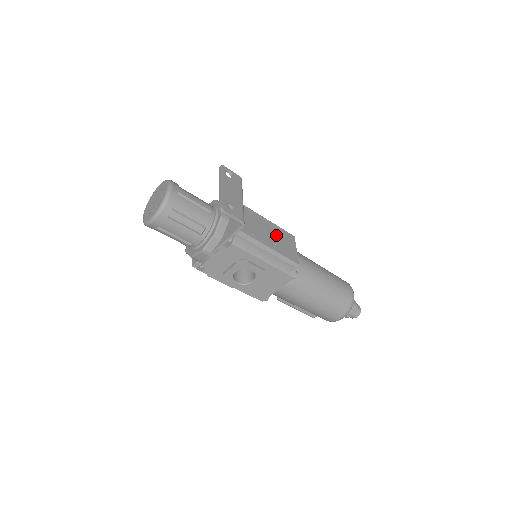
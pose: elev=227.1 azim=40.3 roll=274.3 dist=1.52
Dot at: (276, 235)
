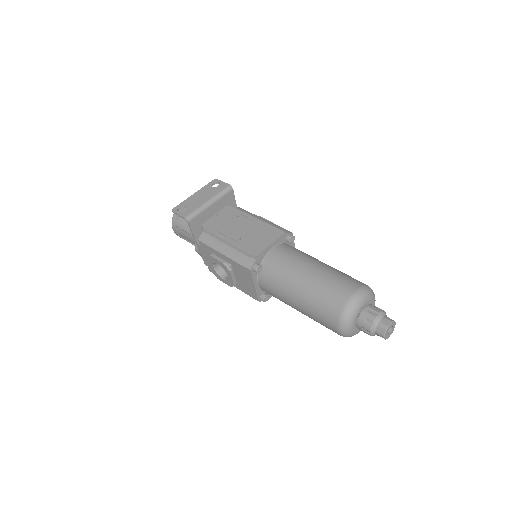
Dot at: (253, 231)
